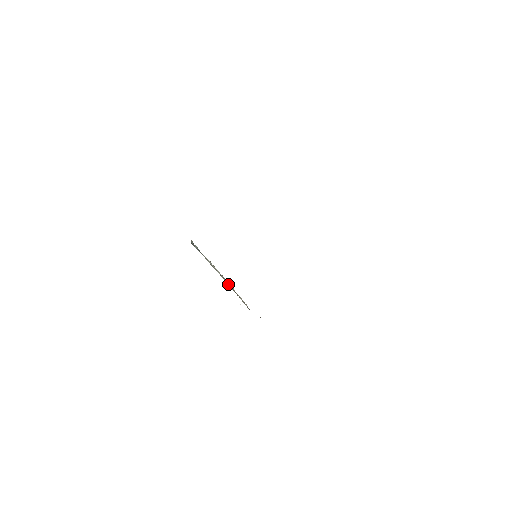
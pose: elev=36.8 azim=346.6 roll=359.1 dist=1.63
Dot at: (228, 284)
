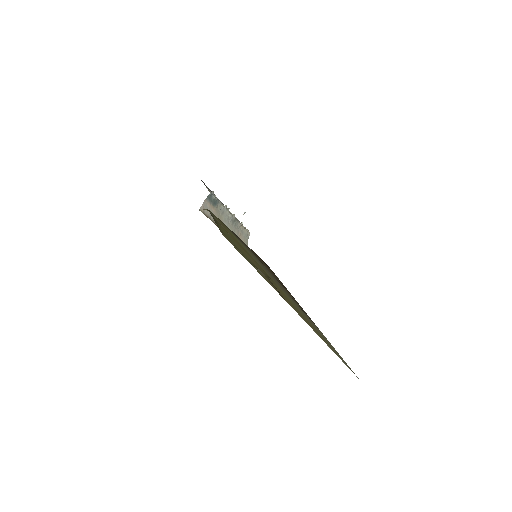
Dot at: (234, 224)
